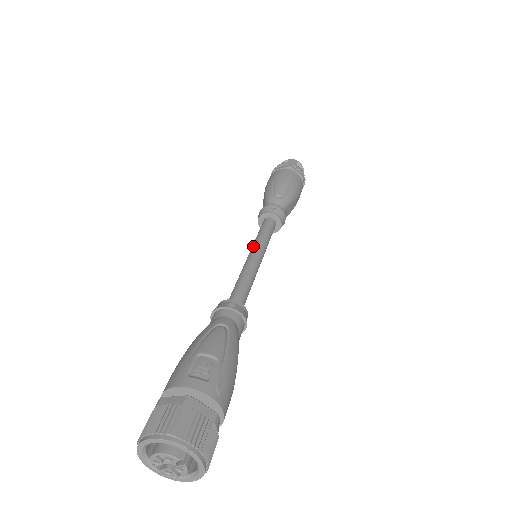
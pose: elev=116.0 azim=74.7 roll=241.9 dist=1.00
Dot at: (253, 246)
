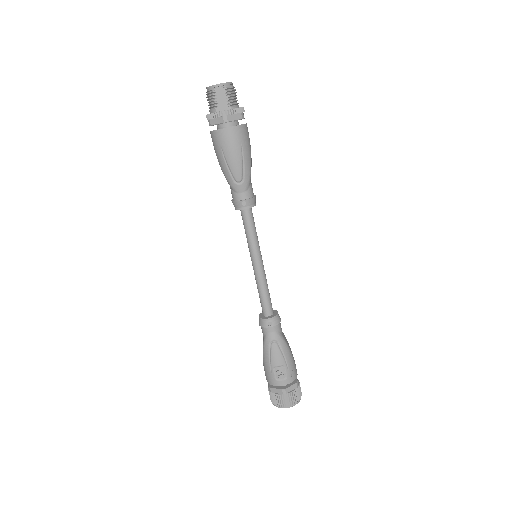
Dot at: (250, 252)
